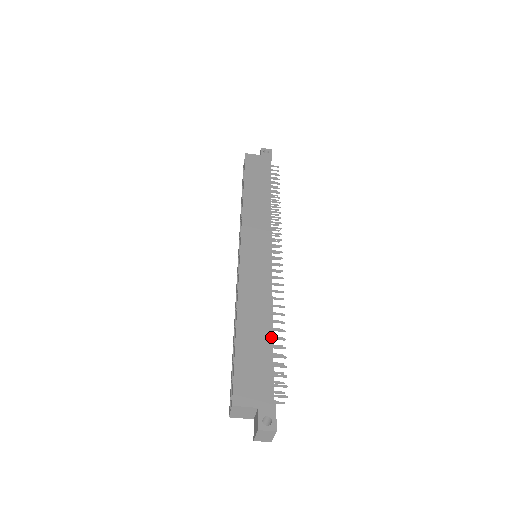
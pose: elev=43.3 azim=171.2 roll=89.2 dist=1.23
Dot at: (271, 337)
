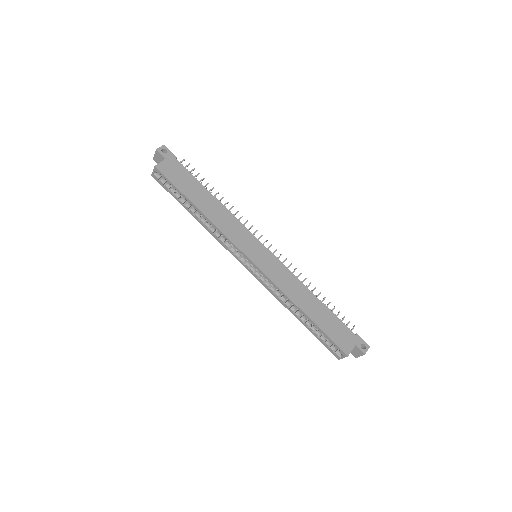
Dot at: (323, 304)
